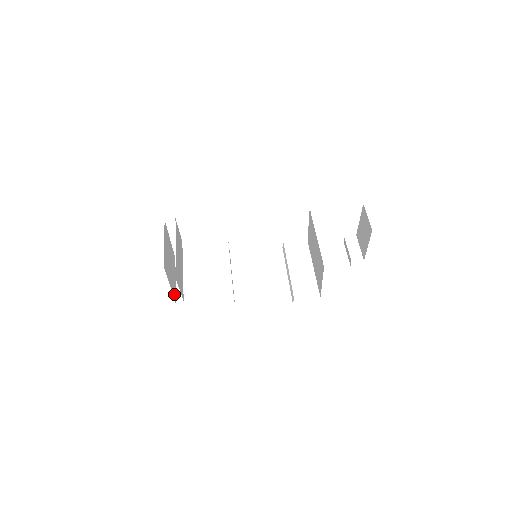
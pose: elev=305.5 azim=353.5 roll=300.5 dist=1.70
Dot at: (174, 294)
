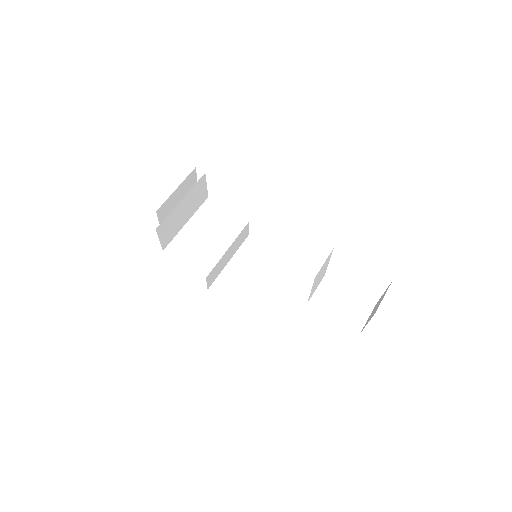
Dot at: occluded
